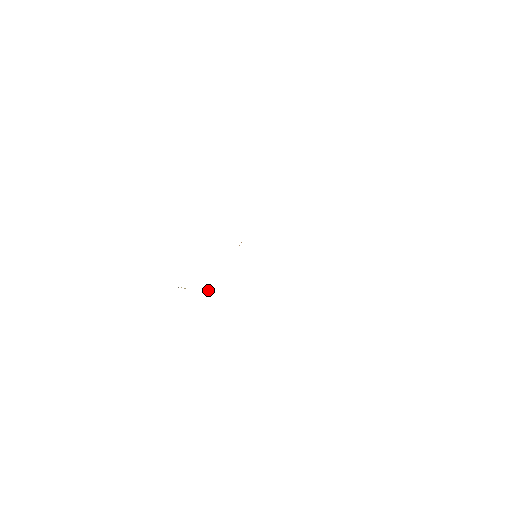
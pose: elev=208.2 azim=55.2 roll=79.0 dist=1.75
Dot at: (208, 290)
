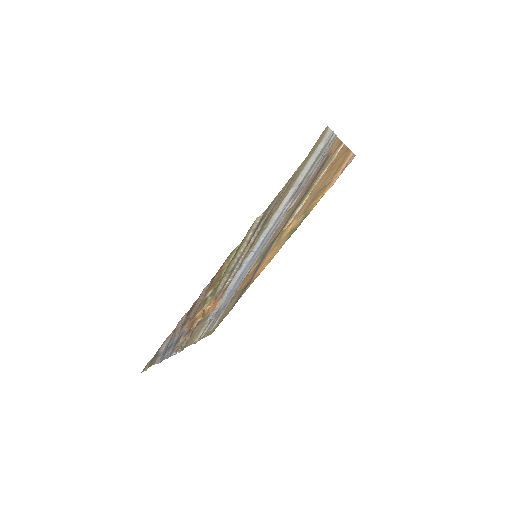
Dot at: occluded
